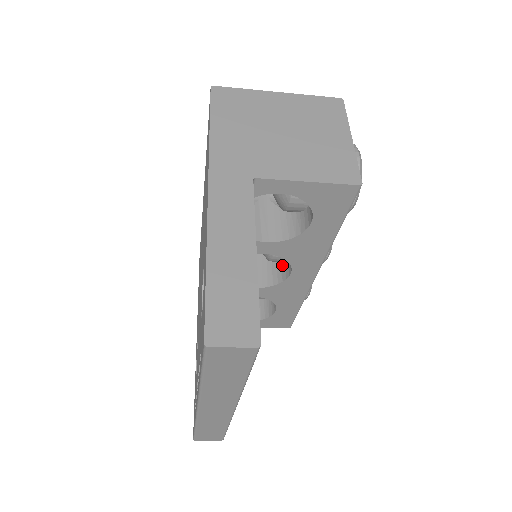
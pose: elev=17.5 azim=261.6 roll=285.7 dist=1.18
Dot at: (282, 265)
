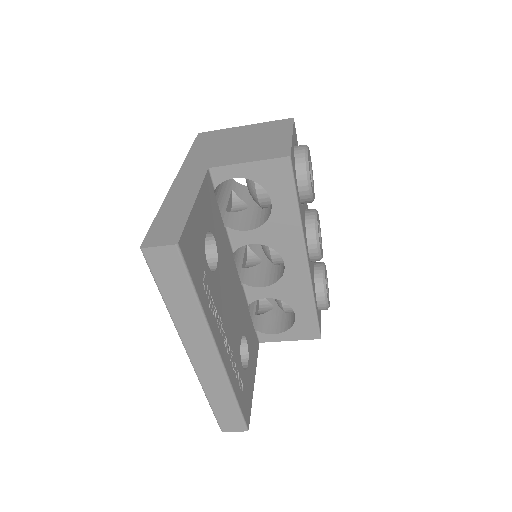
Dot at: (283, 264)
